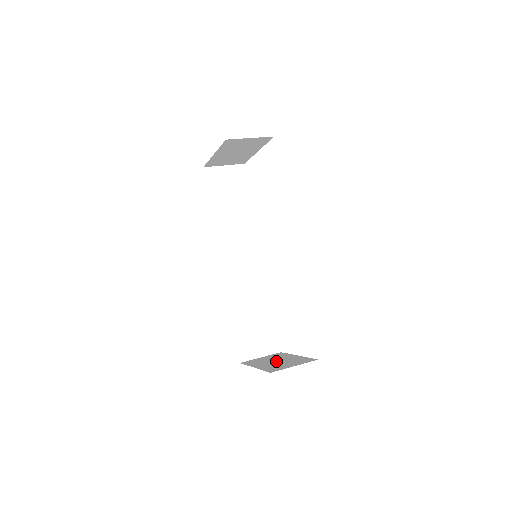
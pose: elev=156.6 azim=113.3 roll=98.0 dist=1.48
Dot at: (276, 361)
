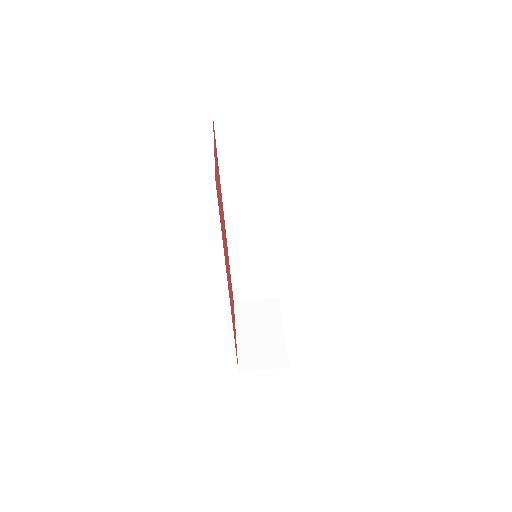
Dot at: (260, 333)
